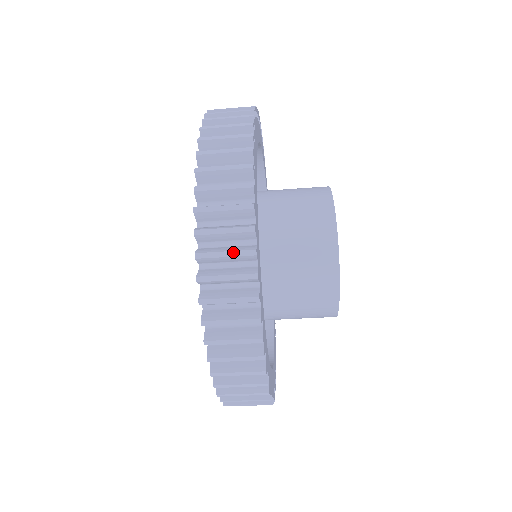
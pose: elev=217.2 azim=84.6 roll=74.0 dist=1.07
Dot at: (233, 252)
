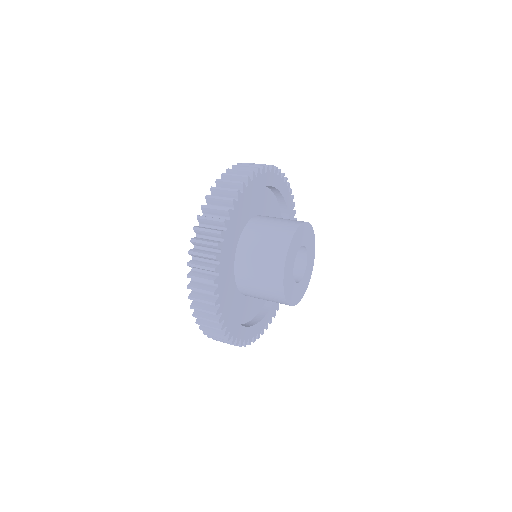
Dot at: occluded
